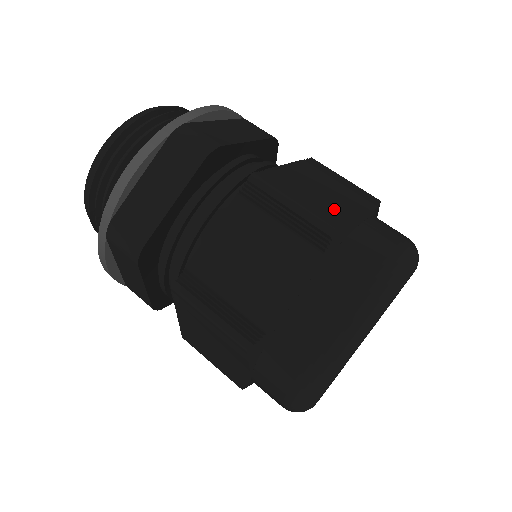
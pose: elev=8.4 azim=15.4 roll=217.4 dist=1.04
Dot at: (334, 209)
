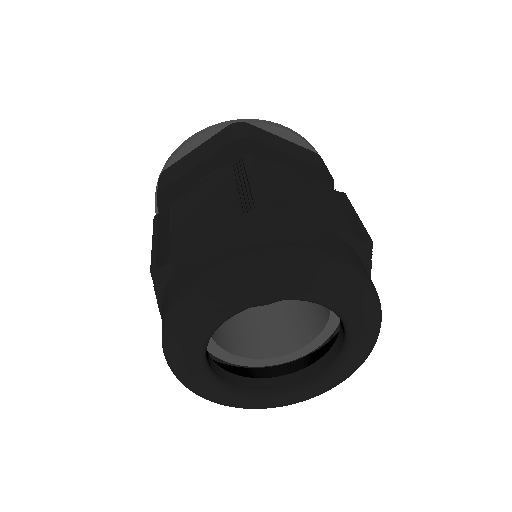
Dot at: occluded
